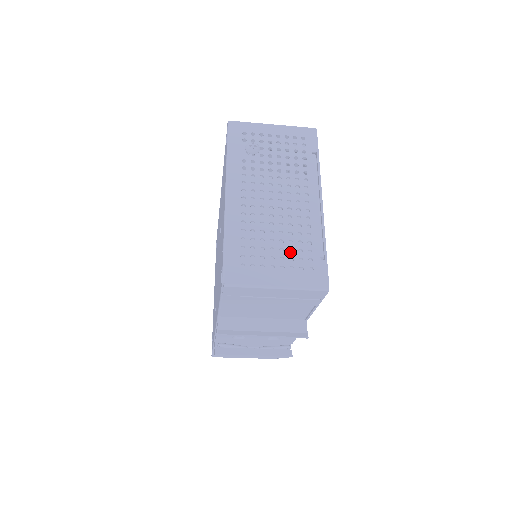
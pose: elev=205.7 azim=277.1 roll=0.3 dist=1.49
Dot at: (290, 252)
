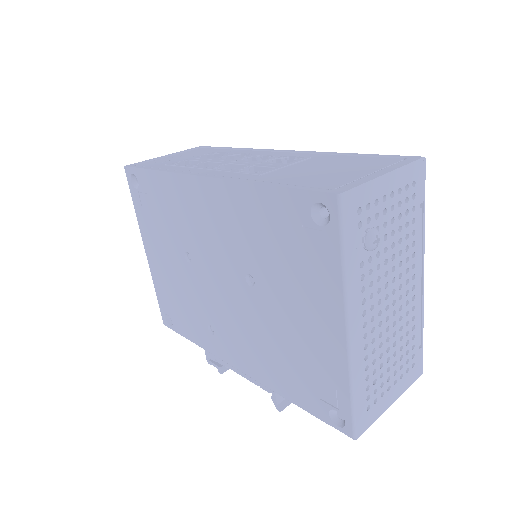
Dot at: occluded
